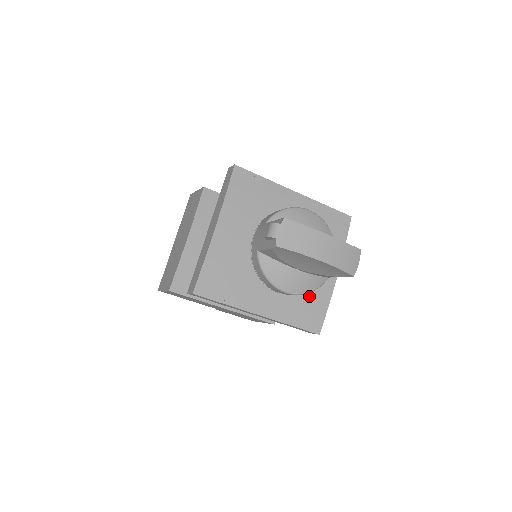
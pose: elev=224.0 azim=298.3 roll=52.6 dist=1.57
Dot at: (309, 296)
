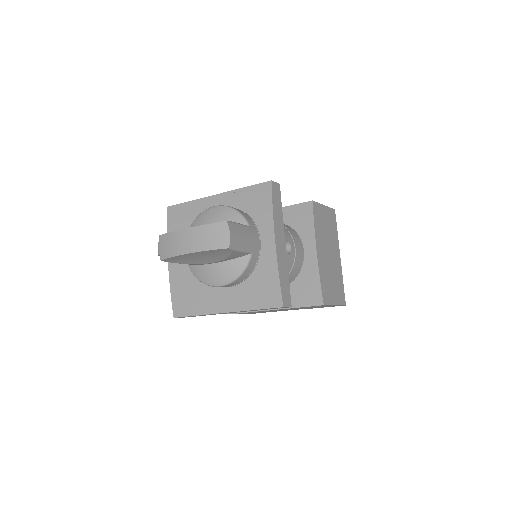
Dot at: (257, 276)
